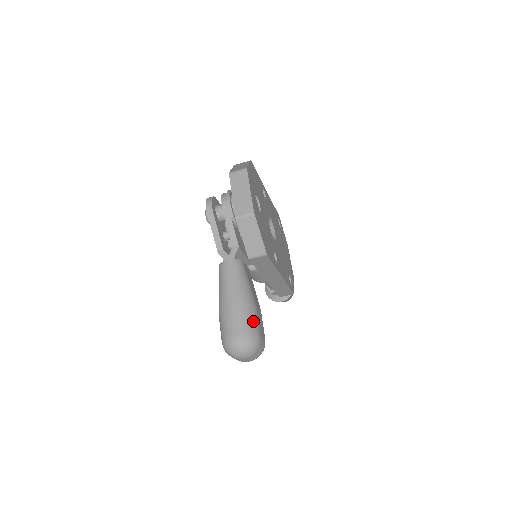
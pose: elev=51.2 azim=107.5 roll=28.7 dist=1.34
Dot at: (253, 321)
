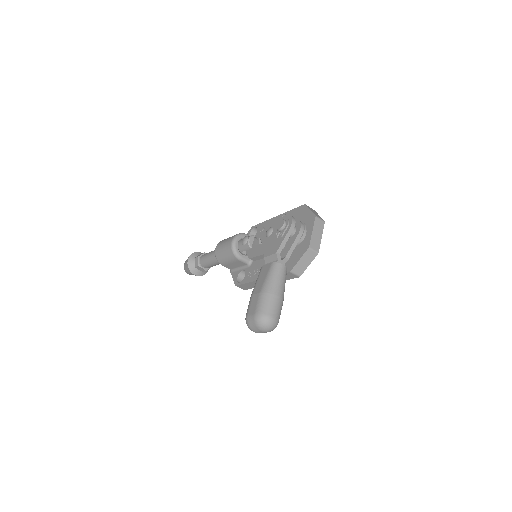
Dot at: occluded
